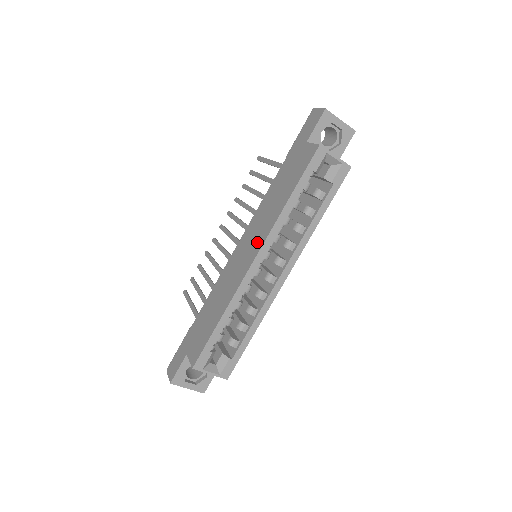
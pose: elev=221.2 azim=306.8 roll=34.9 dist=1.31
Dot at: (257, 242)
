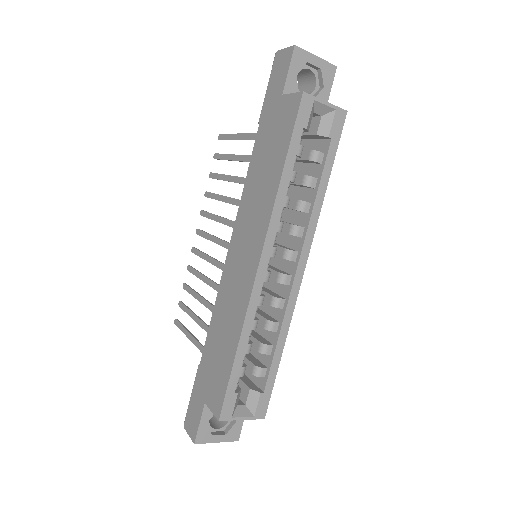
Dot at: (256, 239)
